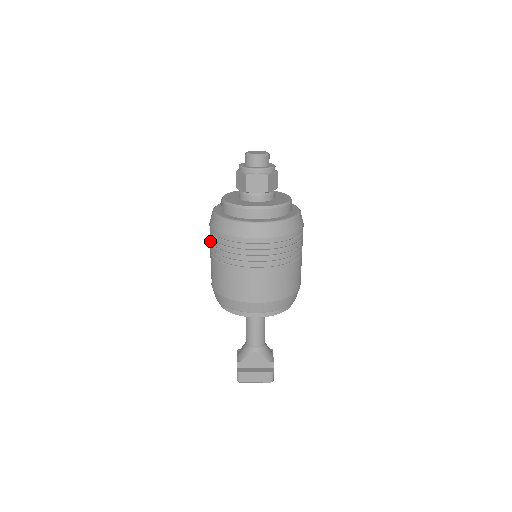
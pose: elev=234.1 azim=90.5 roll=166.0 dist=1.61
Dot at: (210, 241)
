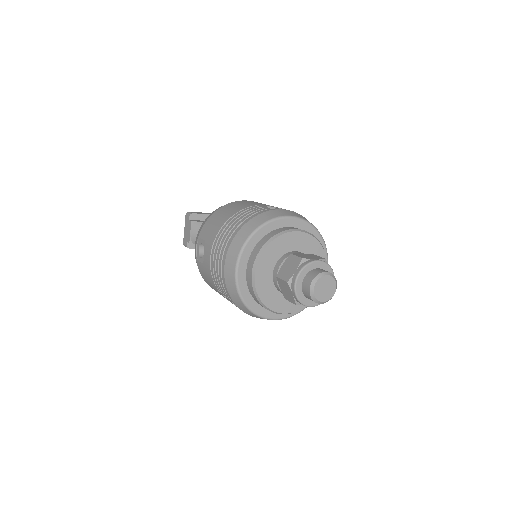
Dot at: (217, 274)
